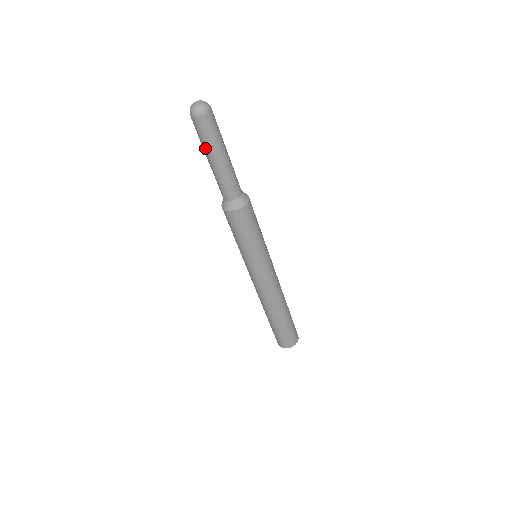
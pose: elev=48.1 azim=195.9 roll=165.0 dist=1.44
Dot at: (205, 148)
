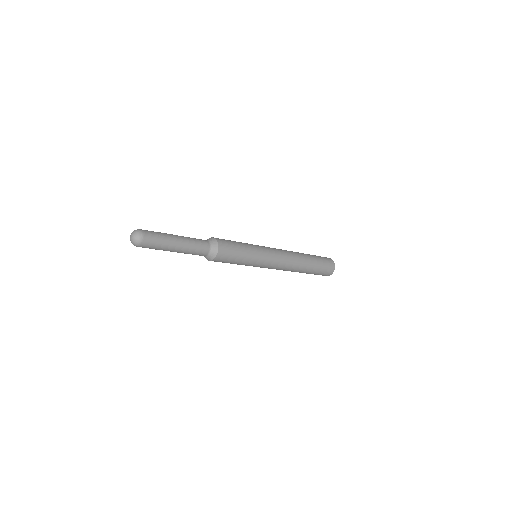
Dot at: occluded
